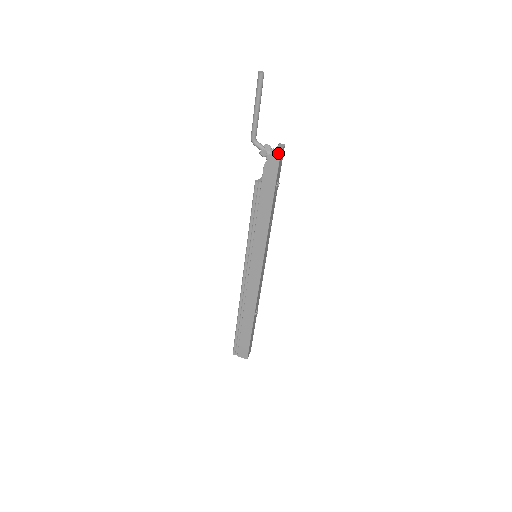
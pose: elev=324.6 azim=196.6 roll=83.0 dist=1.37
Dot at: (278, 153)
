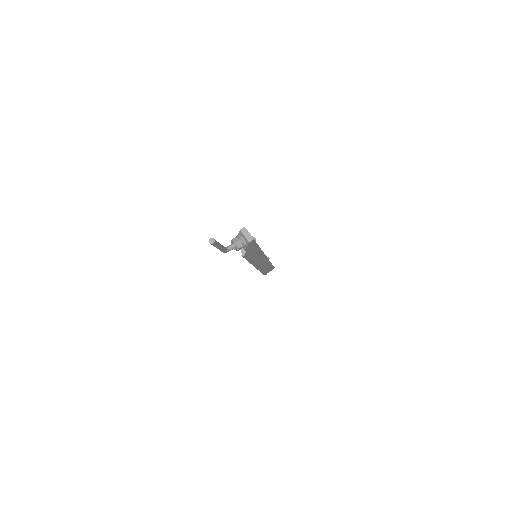
Dot at: (252, 241)
